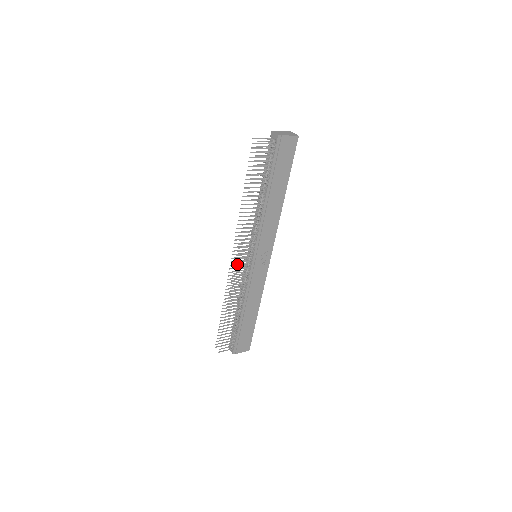
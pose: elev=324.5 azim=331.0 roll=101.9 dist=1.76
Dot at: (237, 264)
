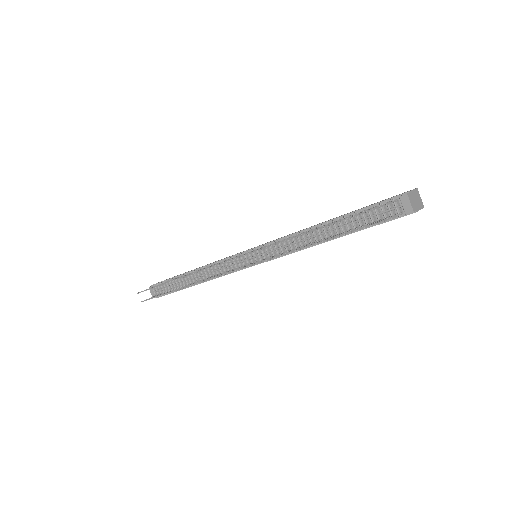
Dot at: occluded
